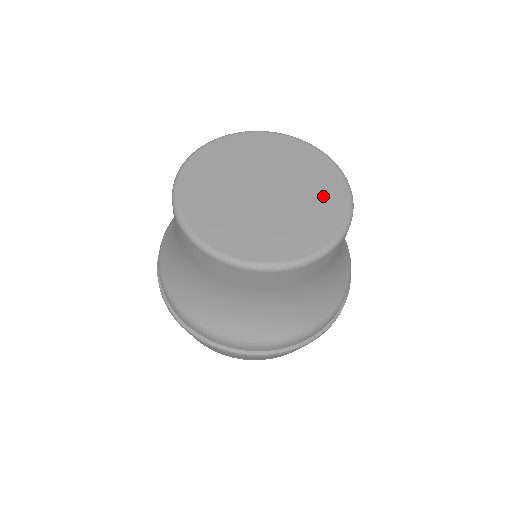
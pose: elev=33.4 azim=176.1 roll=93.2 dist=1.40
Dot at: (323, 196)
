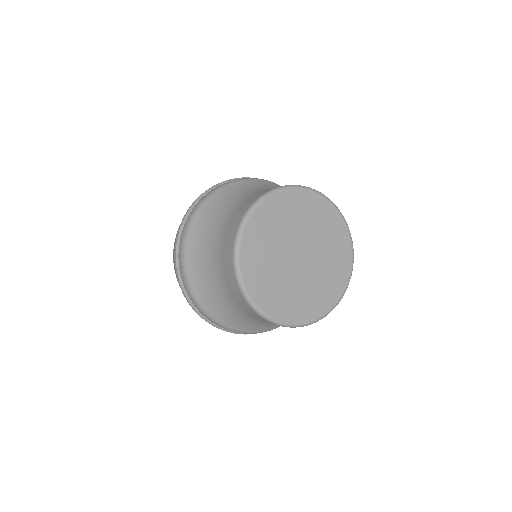
Dot at: (333, 276)
